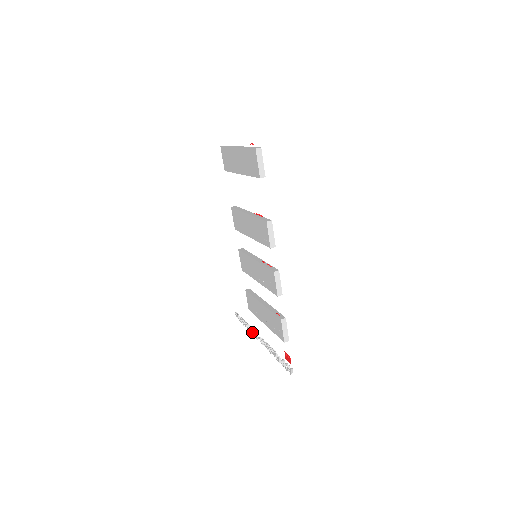
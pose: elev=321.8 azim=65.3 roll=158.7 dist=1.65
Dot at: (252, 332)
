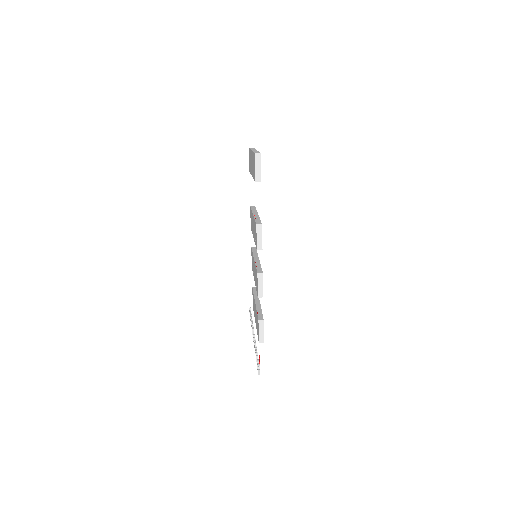
Dot at: occluded
